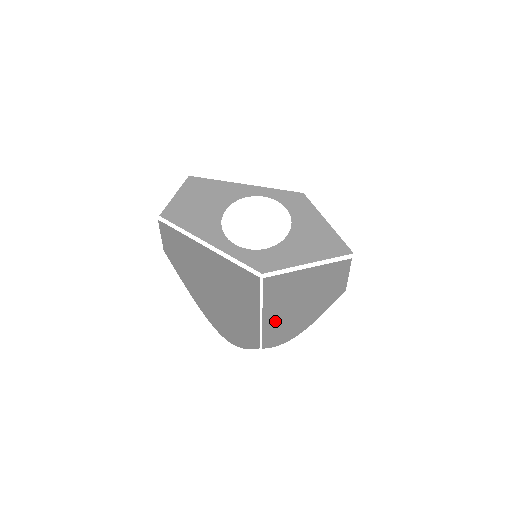
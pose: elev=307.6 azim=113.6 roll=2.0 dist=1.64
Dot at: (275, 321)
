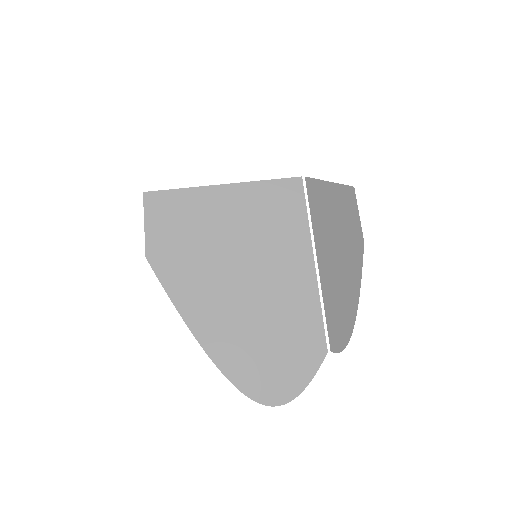
Dot at: (329, 279)
